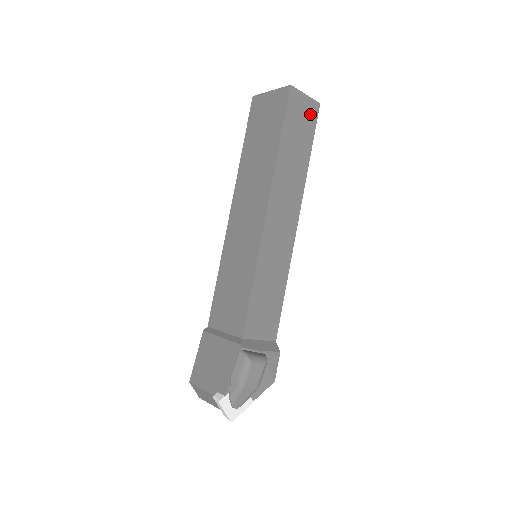
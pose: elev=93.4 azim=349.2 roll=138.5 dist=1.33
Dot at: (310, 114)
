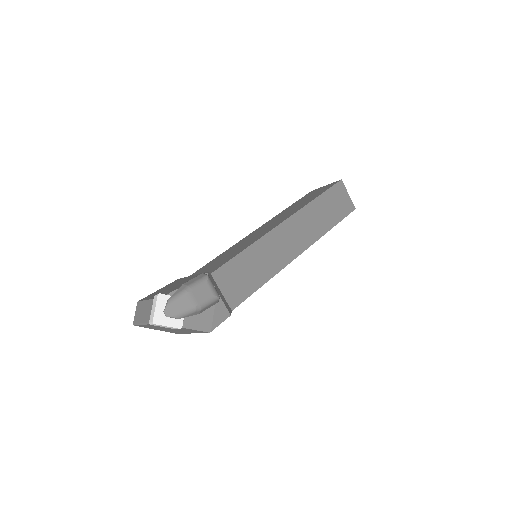
Dot at: (346, 206)
